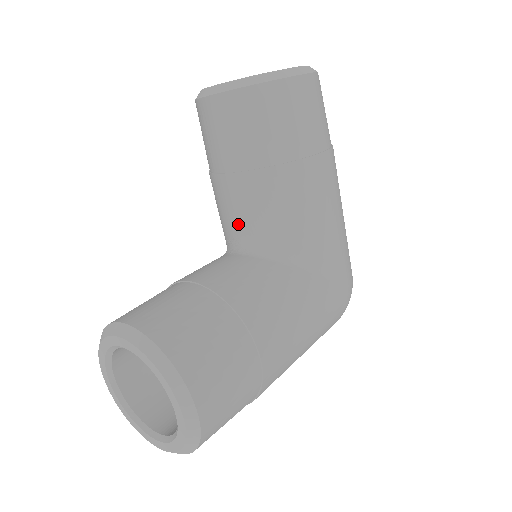
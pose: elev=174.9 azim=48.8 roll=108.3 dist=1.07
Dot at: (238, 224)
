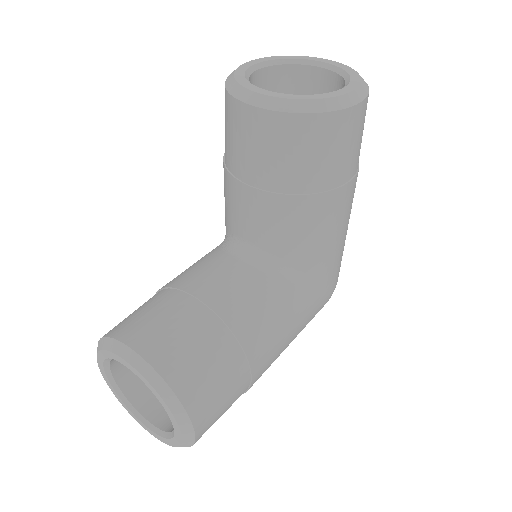
Dot at: (247, 231)
